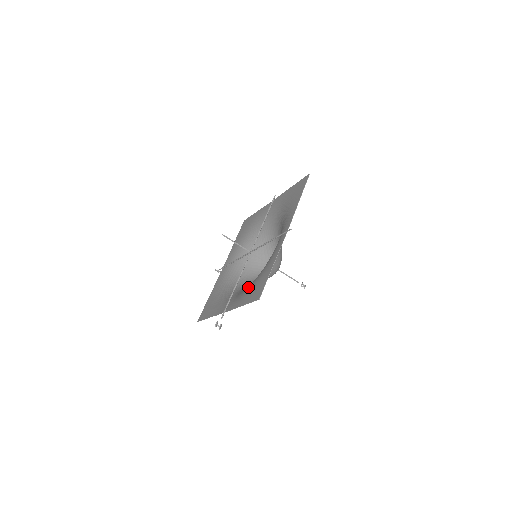
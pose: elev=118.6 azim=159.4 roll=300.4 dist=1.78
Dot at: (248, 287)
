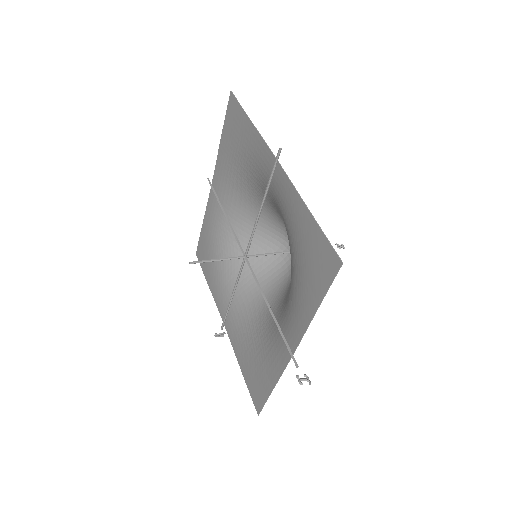
Dot at: (293, 286)
